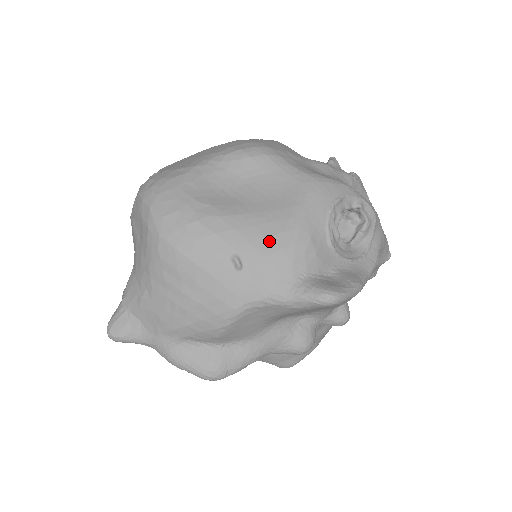
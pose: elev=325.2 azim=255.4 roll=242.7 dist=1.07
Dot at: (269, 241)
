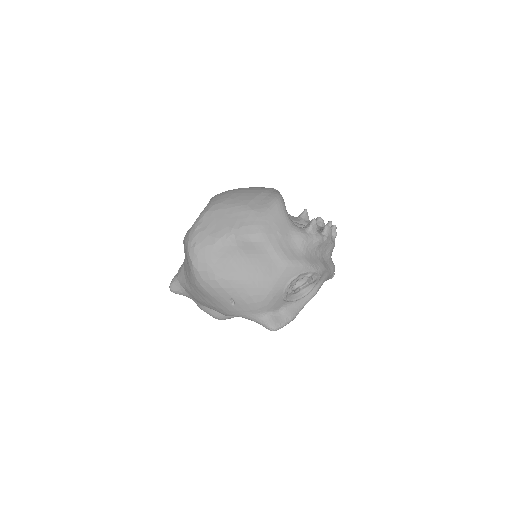
Dot at: (250, 298)
